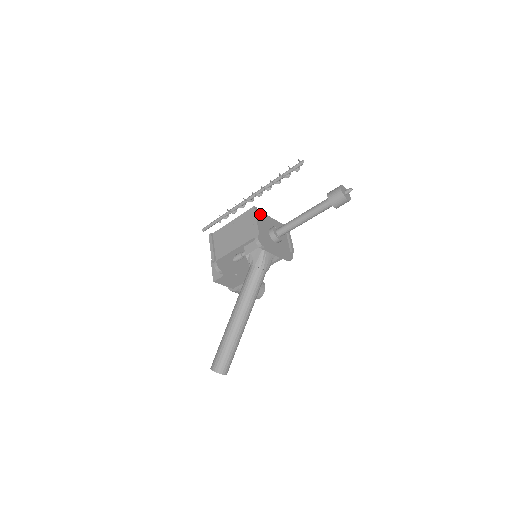
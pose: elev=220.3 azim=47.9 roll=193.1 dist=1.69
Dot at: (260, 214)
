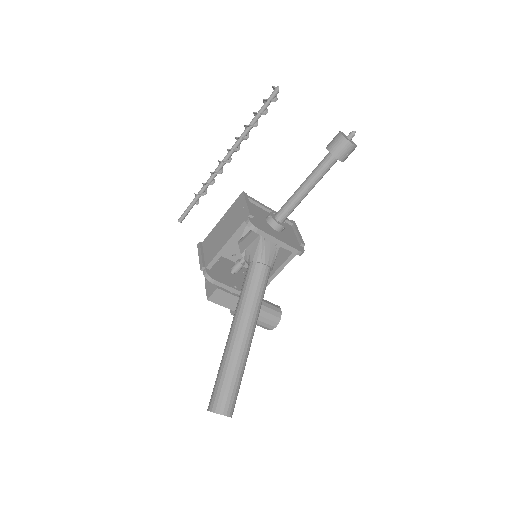
Dot at: (252, 200)
